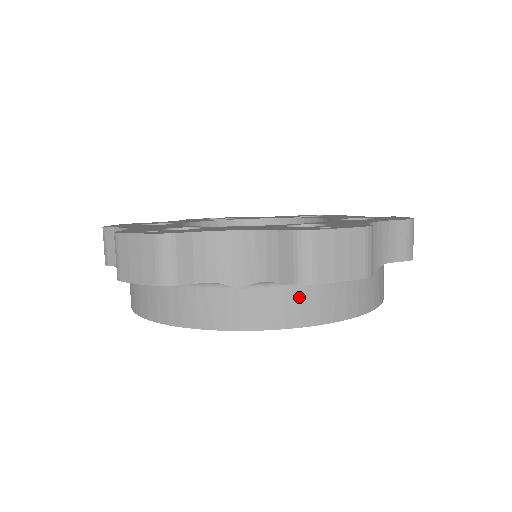
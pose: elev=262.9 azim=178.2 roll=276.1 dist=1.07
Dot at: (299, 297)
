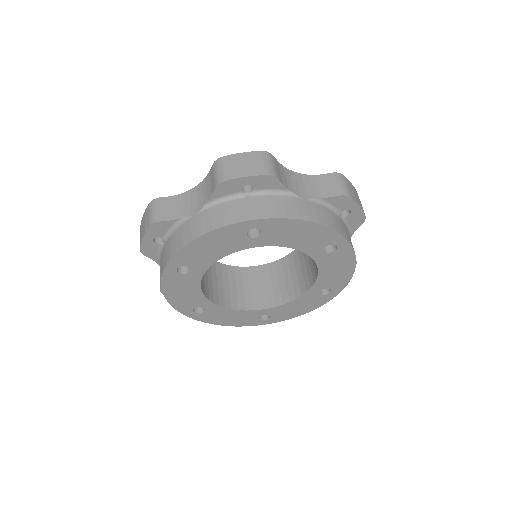
Dot at: (232, 207)
